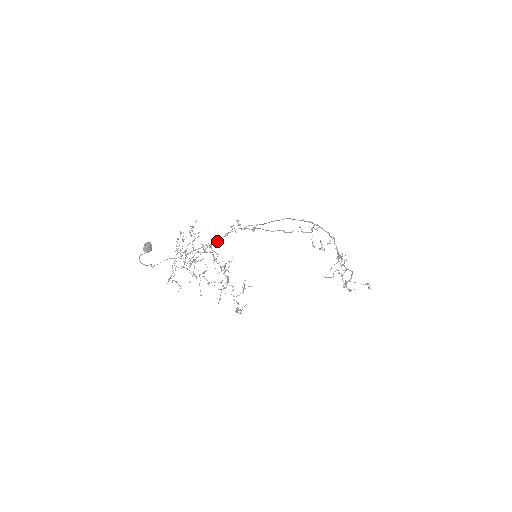
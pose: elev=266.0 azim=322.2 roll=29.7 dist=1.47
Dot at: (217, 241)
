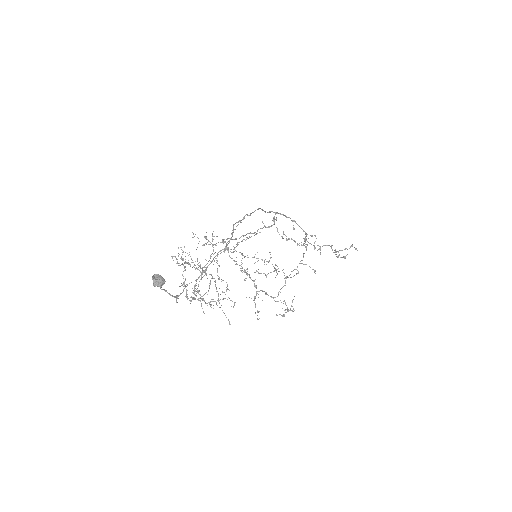
Dot at: (229, 241)
